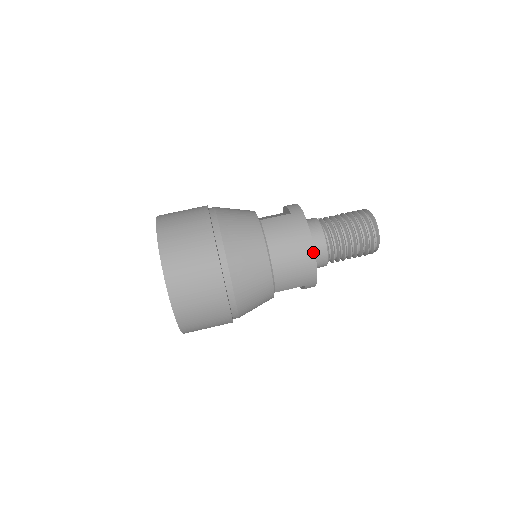
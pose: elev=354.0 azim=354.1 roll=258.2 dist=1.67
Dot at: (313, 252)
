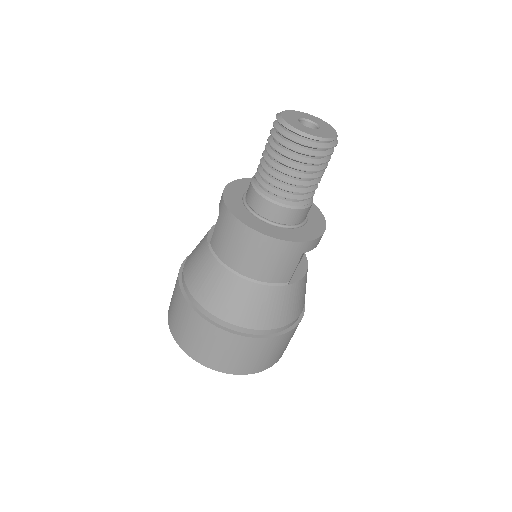
Dot at: (259, 235)
